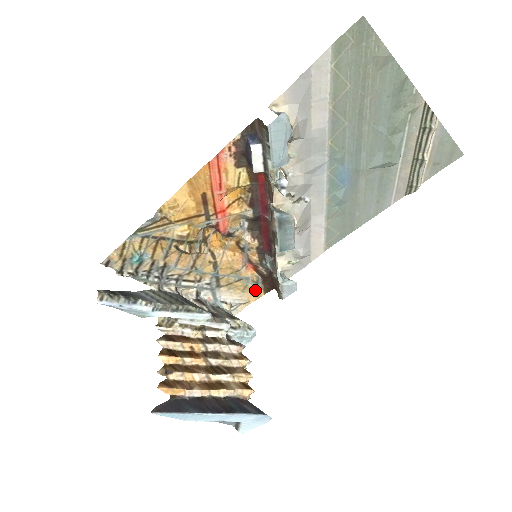
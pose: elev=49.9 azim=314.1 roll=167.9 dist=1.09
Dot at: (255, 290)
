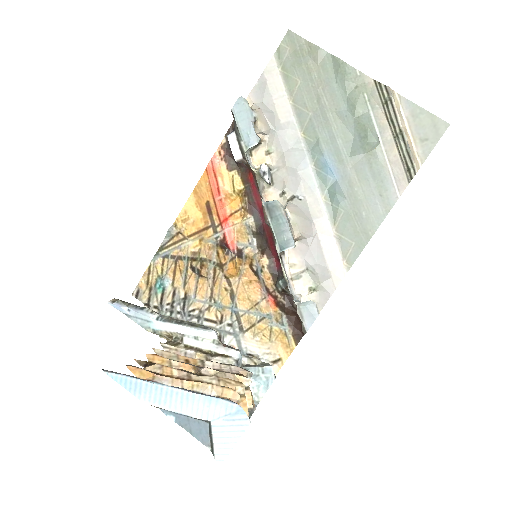
Dot at: (284, 338)
